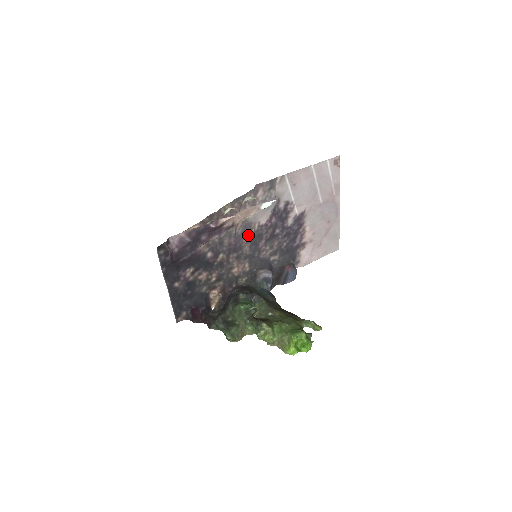
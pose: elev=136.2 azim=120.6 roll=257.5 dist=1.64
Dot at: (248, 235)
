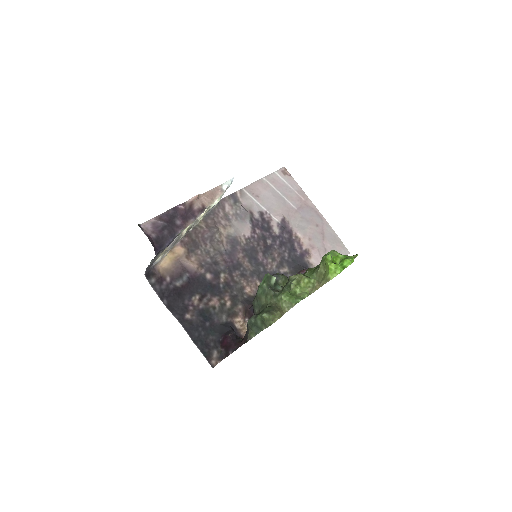
Dot at: (240, 250)
